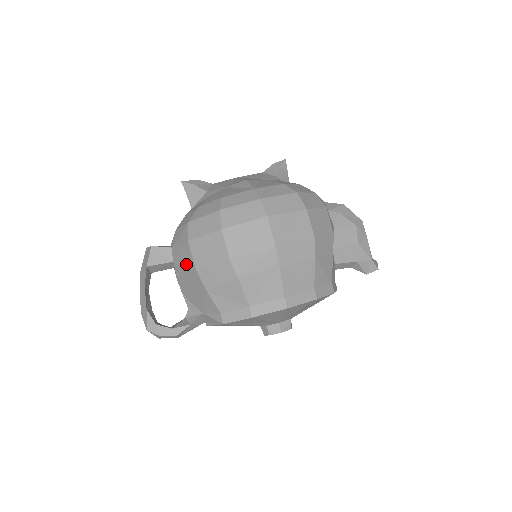
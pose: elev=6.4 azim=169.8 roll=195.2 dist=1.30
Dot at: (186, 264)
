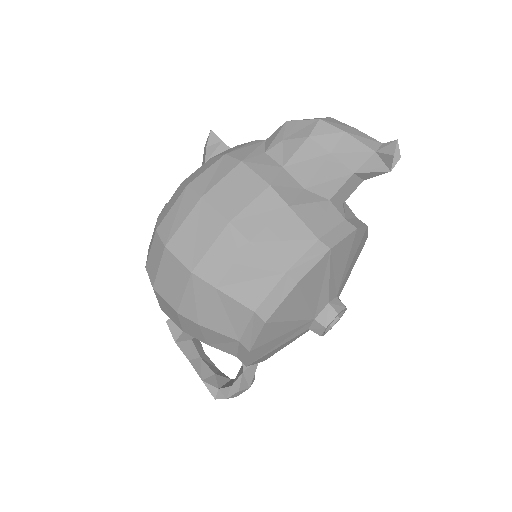
Dot at: occluded
